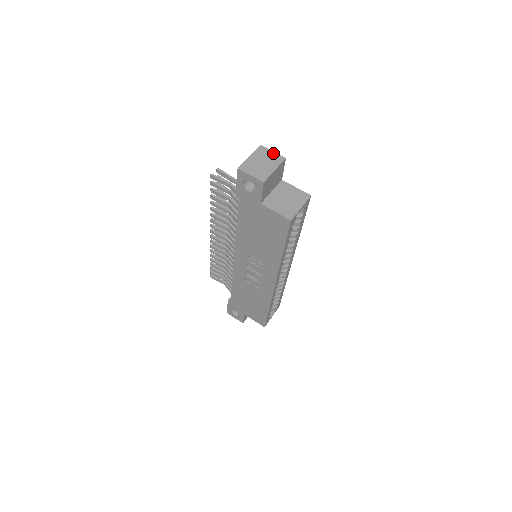
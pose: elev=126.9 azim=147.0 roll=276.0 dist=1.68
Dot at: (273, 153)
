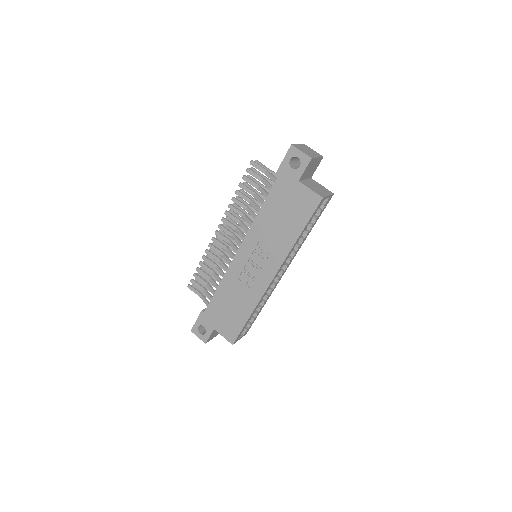
Dot at: (314, 151)
